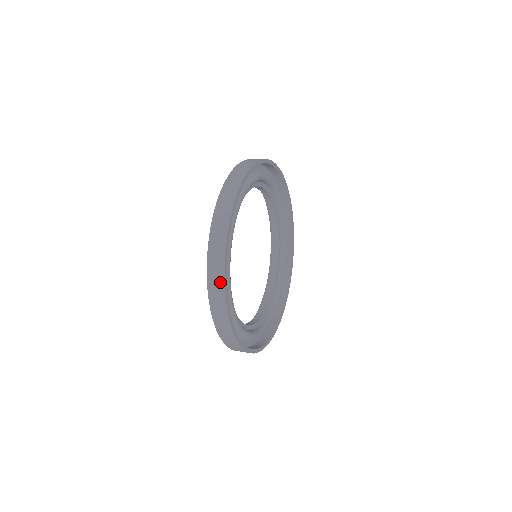
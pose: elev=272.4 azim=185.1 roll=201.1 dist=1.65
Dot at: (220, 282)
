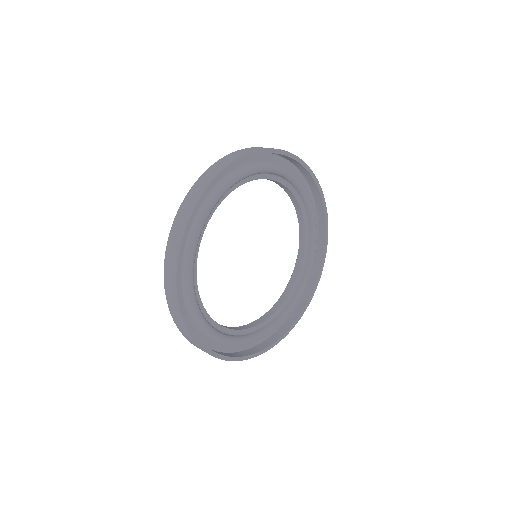
Dot at: (186, 333)
